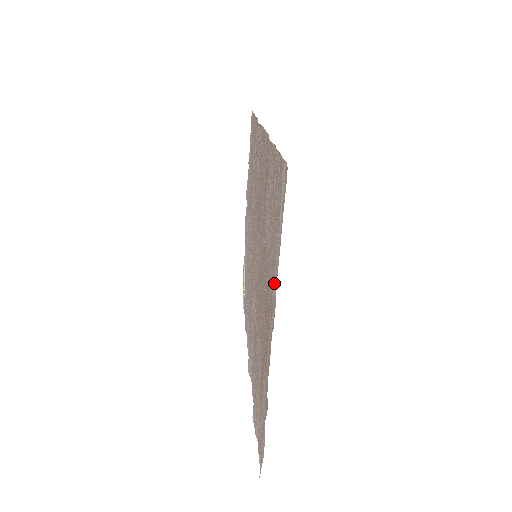
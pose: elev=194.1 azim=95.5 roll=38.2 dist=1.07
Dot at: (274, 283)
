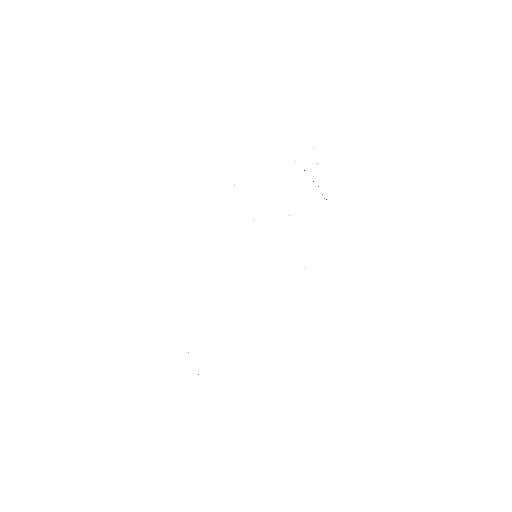
Dot at: occluded
